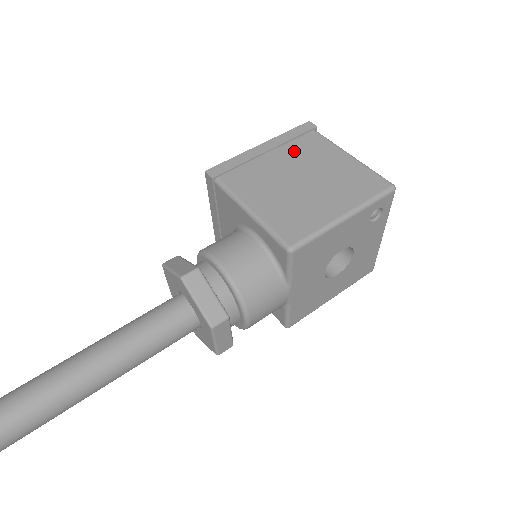
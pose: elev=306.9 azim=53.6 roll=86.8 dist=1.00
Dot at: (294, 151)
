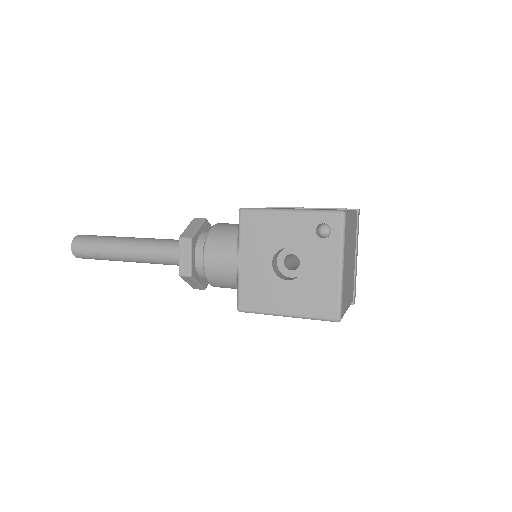
Dot at: occluded
